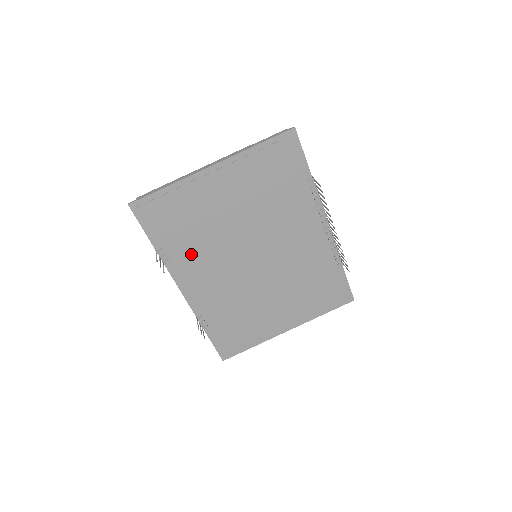
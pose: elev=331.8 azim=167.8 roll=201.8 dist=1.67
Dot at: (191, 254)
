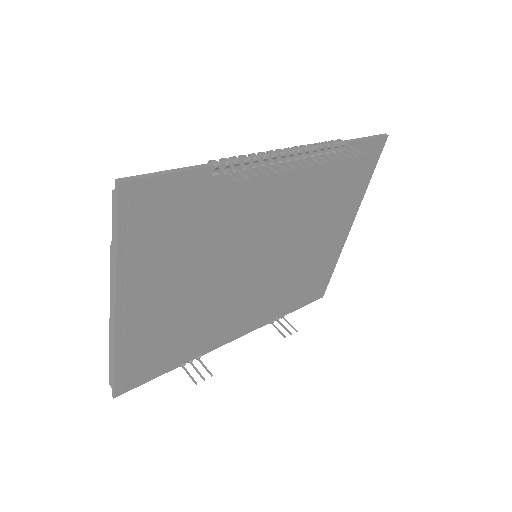
Dot at: (207, 331)
